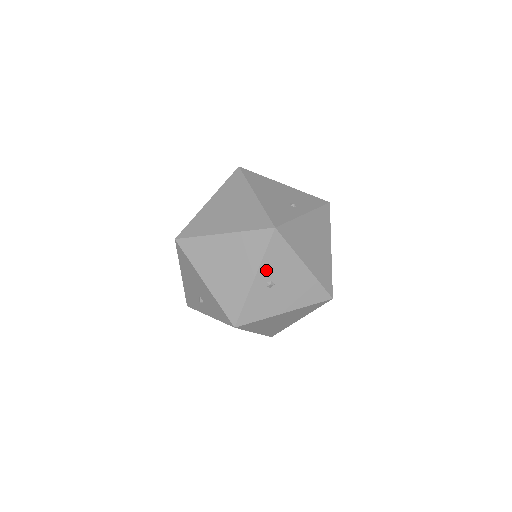
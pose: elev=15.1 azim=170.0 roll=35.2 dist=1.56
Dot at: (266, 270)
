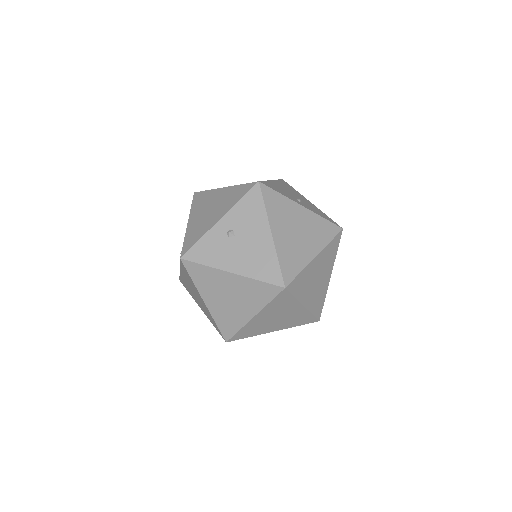
Dot at: (233, 217)
